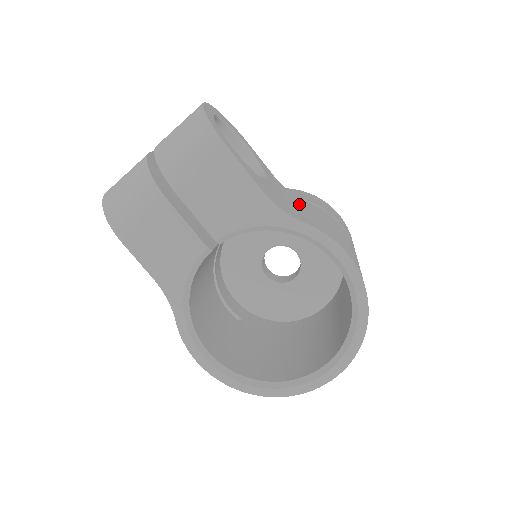
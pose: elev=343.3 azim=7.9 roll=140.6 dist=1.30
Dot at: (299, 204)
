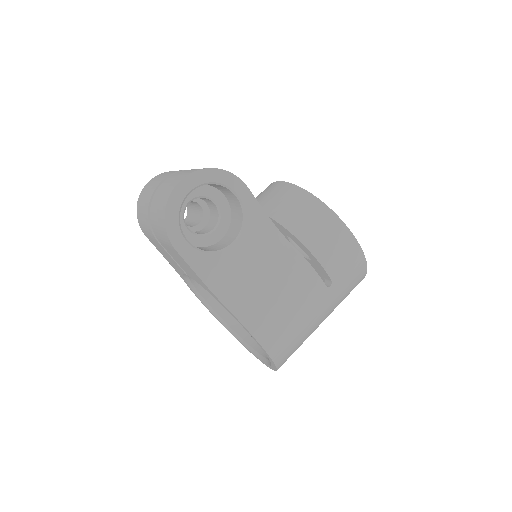
Dot at: (268, 262)
